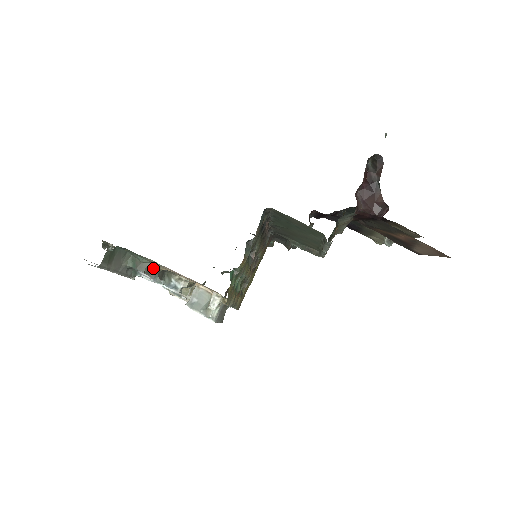
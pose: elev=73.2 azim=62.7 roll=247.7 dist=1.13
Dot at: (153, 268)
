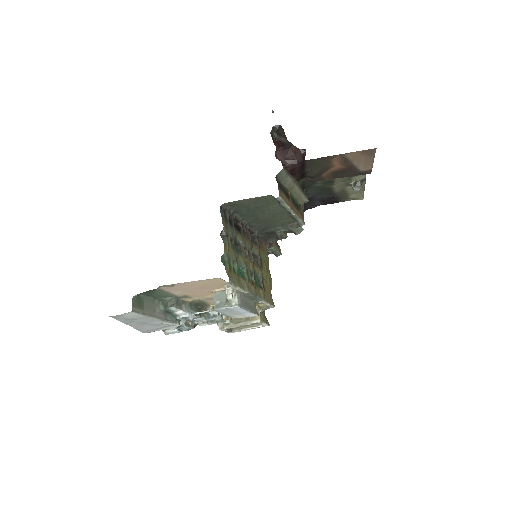
Dot at: (181, 303)
